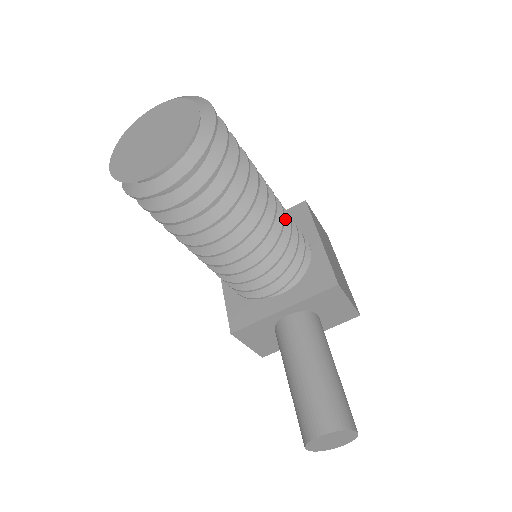
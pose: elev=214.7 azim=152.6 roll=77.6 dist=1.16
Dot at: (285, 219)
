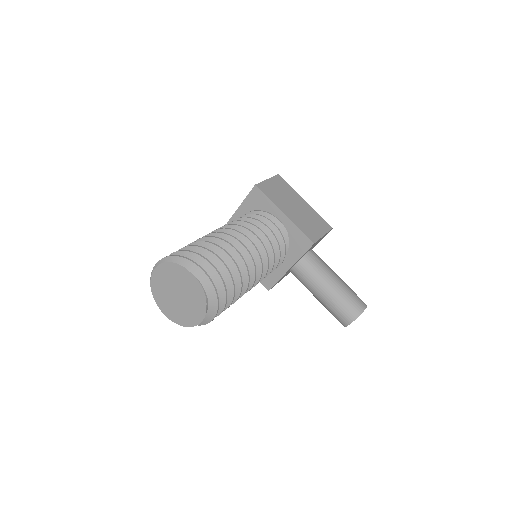
Dot at: (261, 235)
